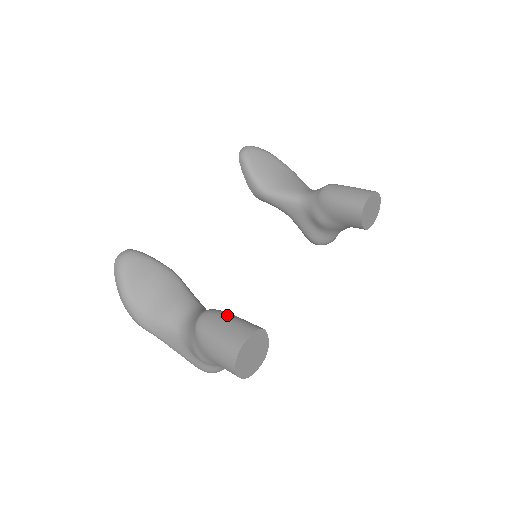
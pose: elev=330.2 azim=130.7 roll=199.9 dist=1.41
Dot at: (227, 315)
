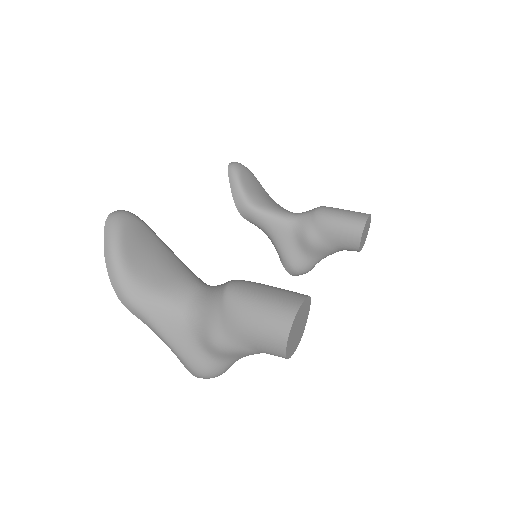
Dot at: (264, 284)
